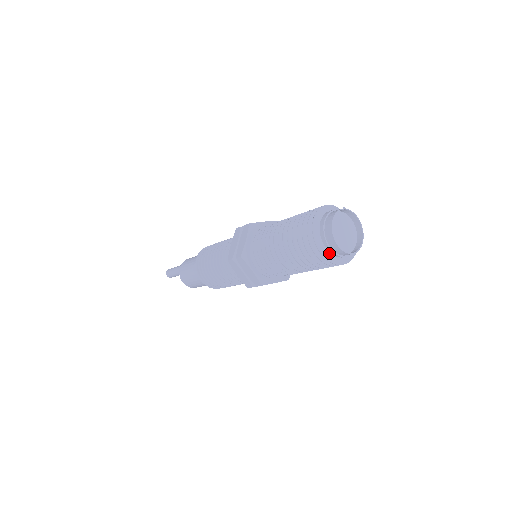
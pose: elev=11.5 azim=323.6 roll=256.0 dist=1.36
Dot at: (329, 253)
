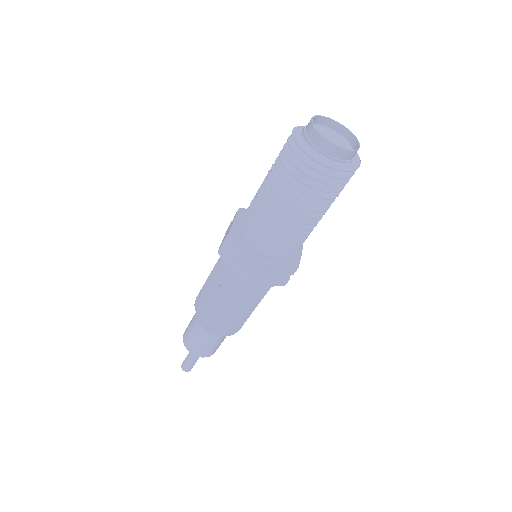
Dot at: (301, 135)
